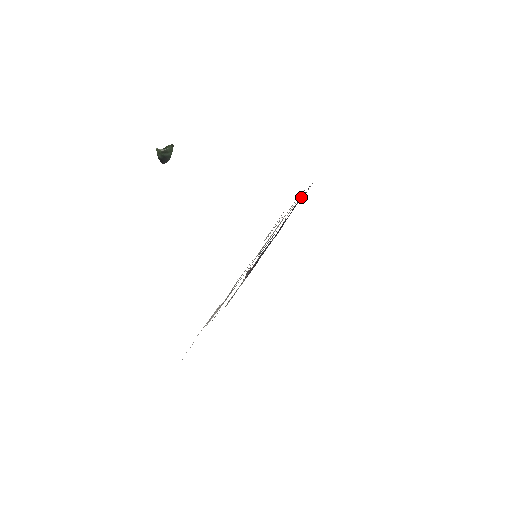
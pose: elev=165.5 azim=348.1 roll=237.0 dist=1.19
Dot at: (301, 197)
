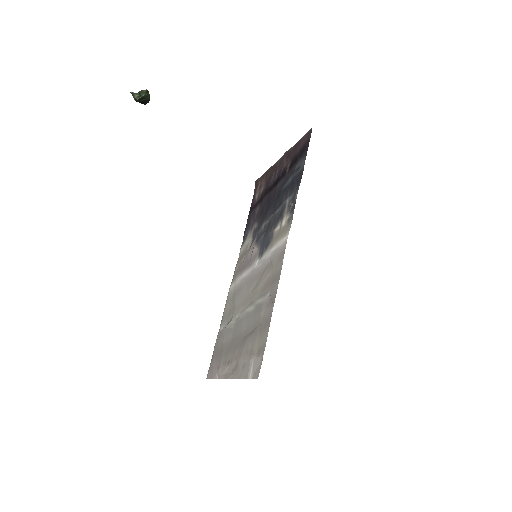
Dot at: (297, 163)
